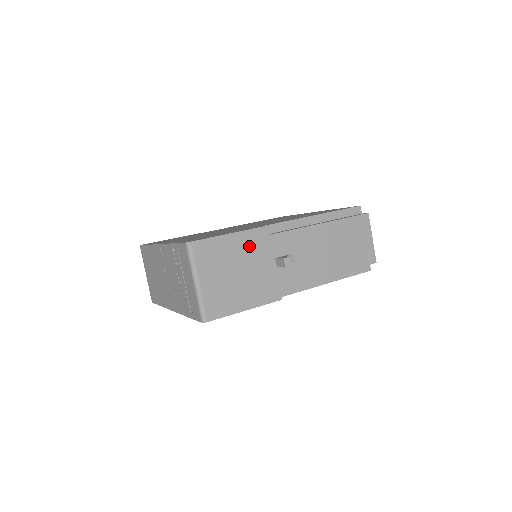
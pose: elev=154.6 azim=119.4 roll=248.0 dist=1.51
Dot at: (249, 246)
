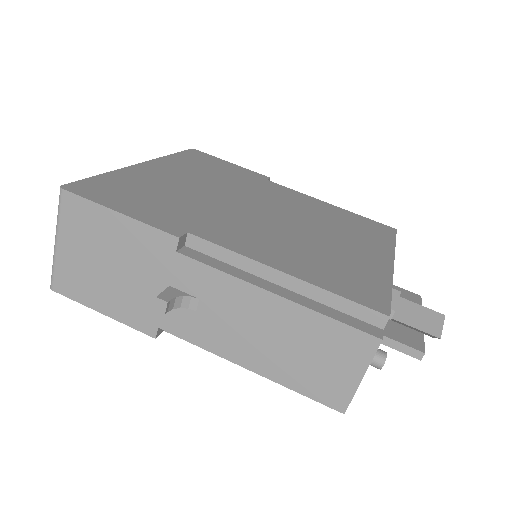
Dot at: (138, 245)
